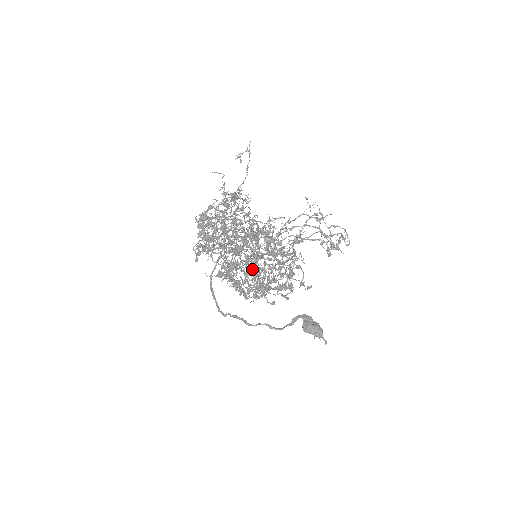
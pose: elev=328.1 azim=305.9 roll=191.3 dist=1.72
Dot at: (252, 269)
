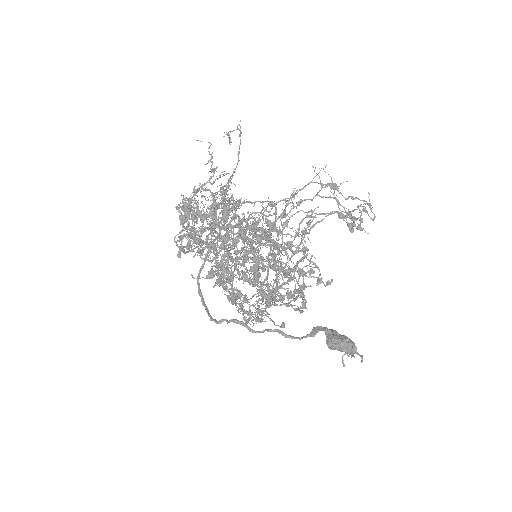
Dot at: occluded
